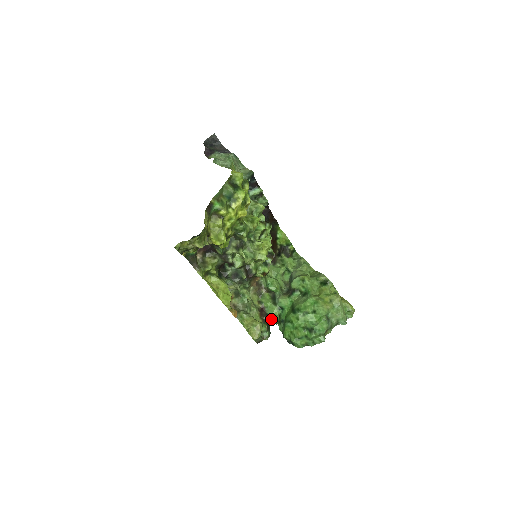
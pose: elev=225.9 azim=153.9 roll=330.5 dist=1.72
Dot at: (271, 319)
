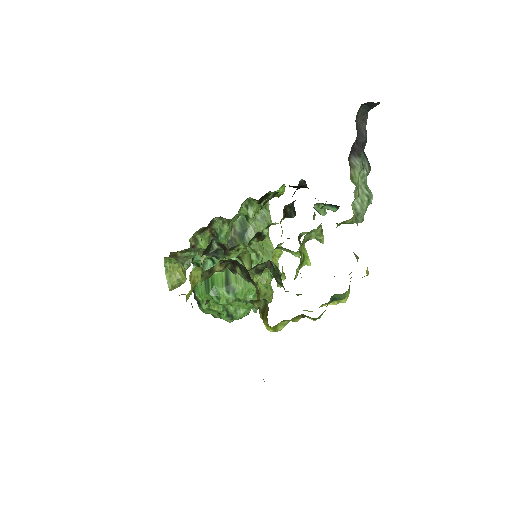
Dot at: (192, 260)
